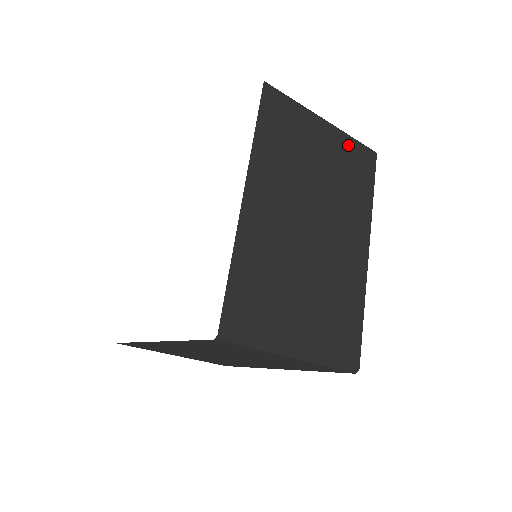
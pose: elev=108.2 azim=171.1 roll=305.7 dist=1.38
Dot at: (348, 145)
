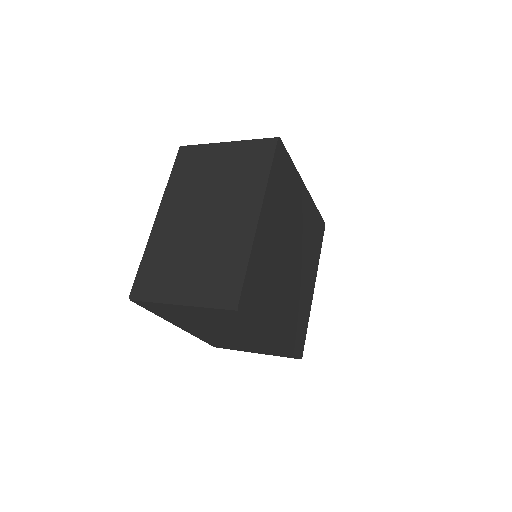
Dot at: (246, 147)
